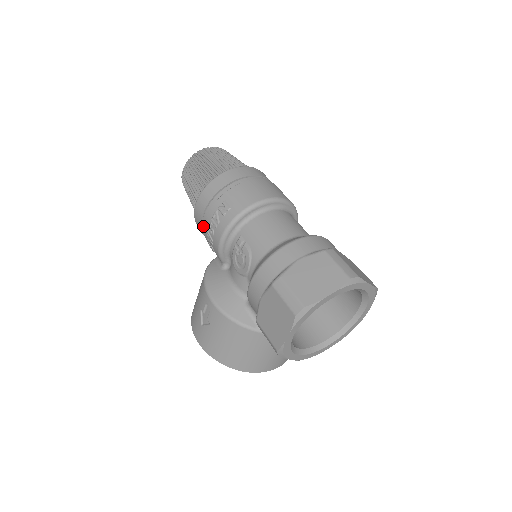
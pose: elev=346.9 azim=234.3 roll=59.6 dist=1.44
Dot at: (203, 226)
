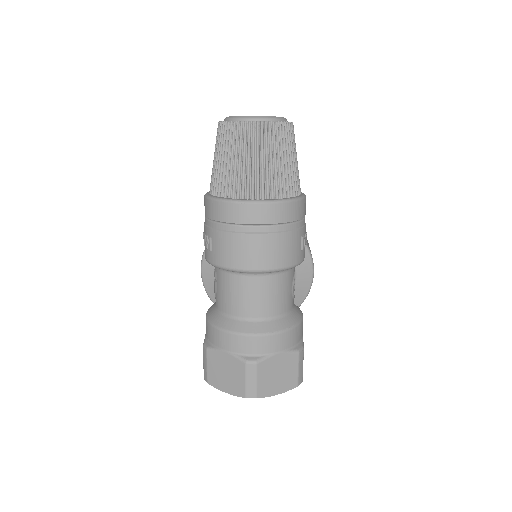
Dot at: occluded
